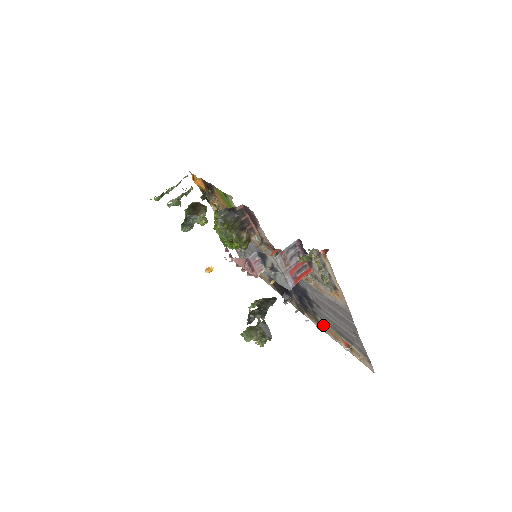
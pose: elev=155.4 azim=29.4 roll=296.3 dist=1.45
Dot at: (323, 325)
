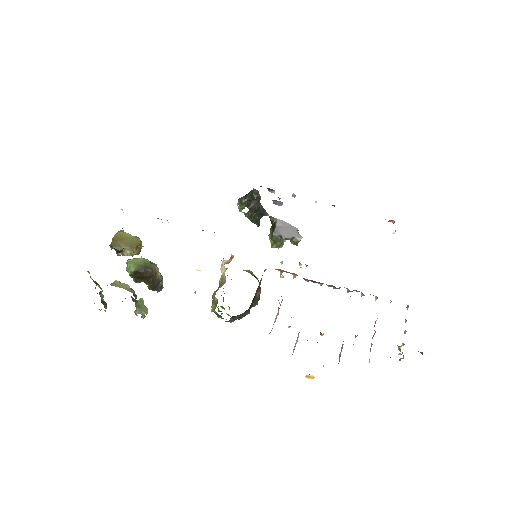
Dot at: occluded
